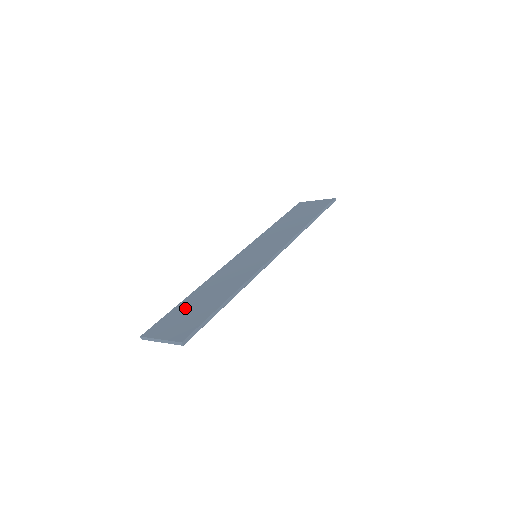
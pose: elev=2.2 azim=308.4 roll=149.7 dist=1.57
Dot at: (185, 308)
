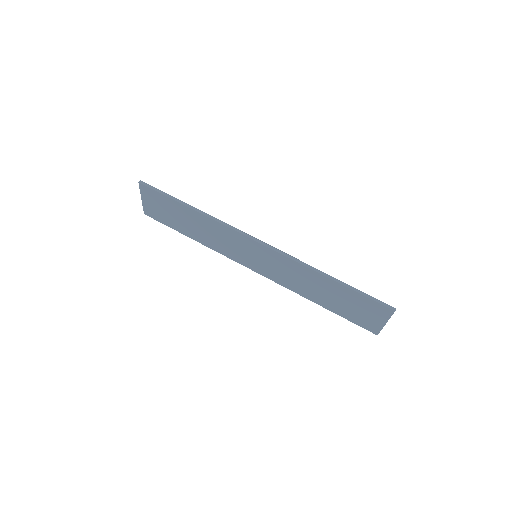
Dot at: occluded
